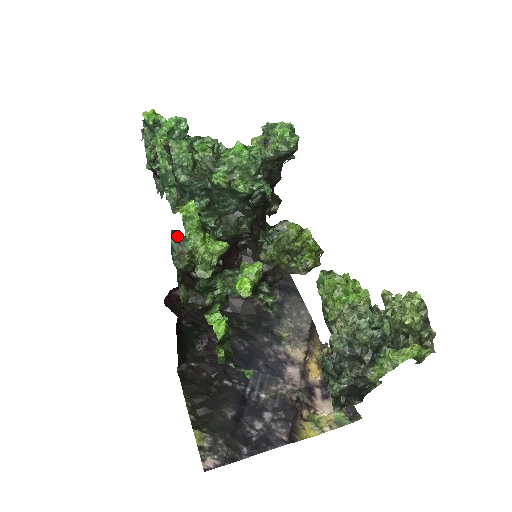
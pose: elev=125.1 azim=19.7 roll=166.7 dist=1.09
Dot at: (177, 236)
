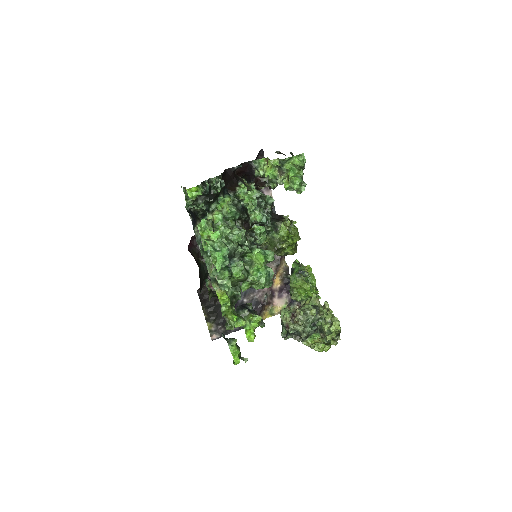
Dot at: occluded
